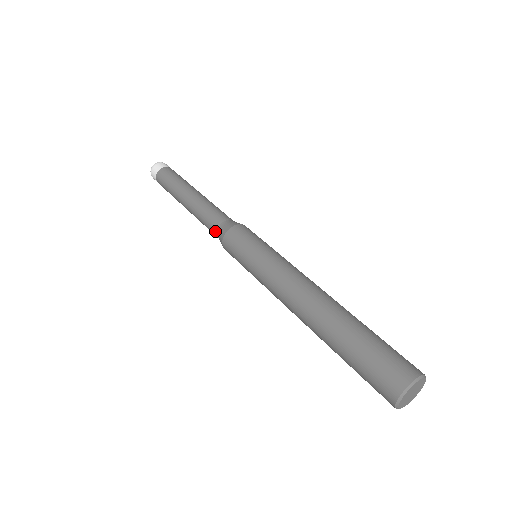
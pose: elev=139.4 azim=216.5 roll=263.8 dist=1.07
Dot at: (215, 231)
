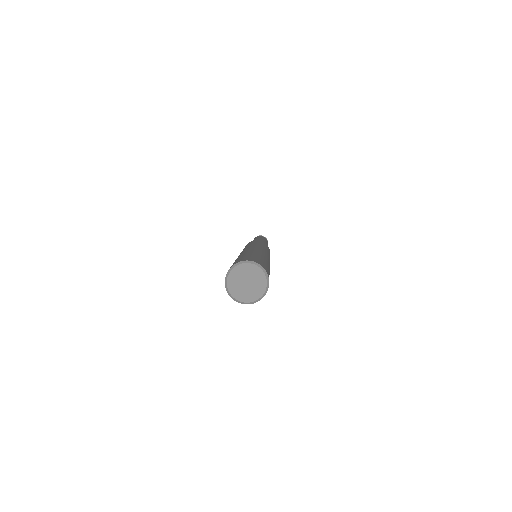
Dot at: occluded
